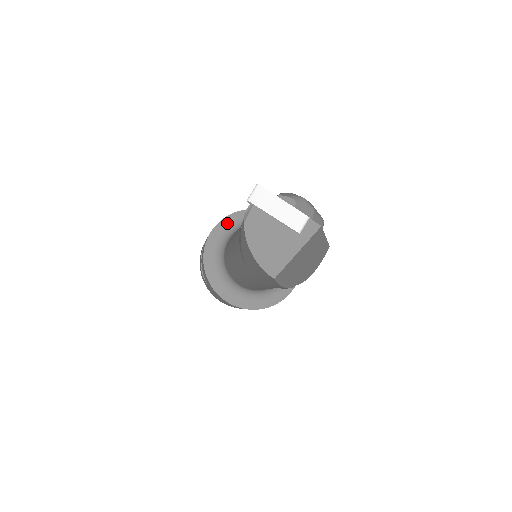
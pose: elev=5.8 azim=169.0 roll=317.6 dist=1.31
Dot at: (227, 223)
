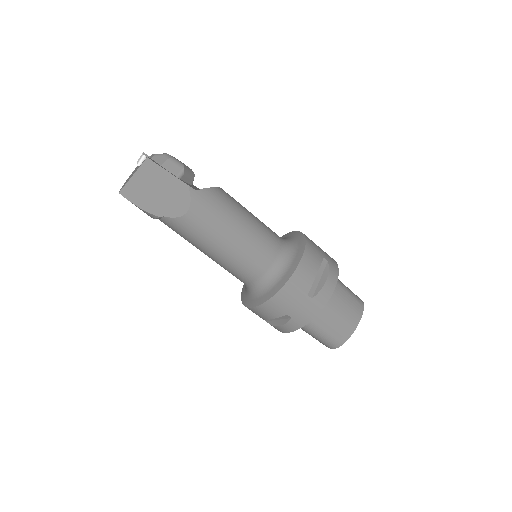
Dot at: occluded
